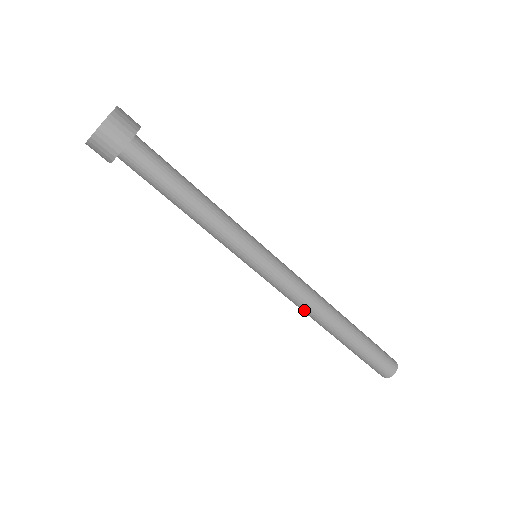
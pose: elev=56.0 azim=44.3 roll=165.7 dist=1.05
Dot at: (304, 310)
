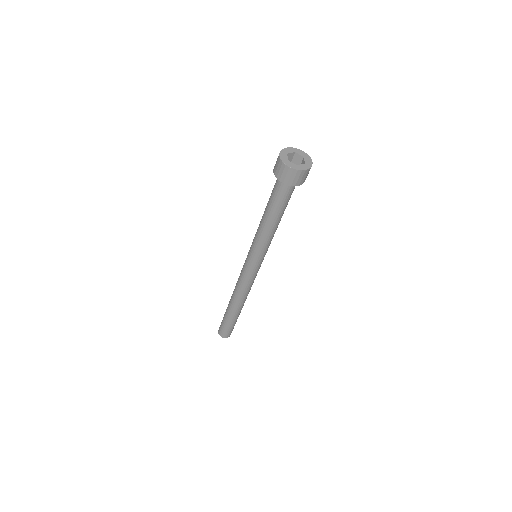
Dot at: (241, 292)
